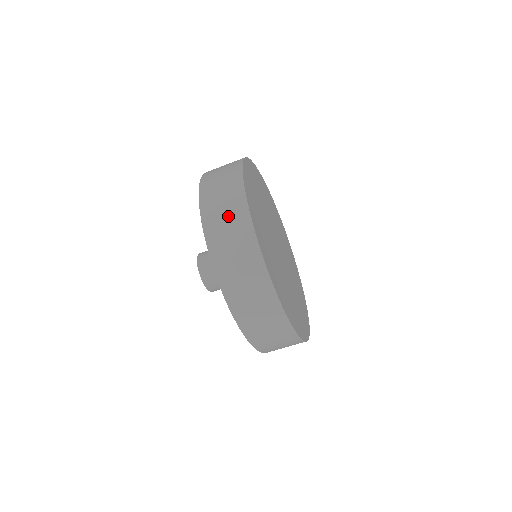
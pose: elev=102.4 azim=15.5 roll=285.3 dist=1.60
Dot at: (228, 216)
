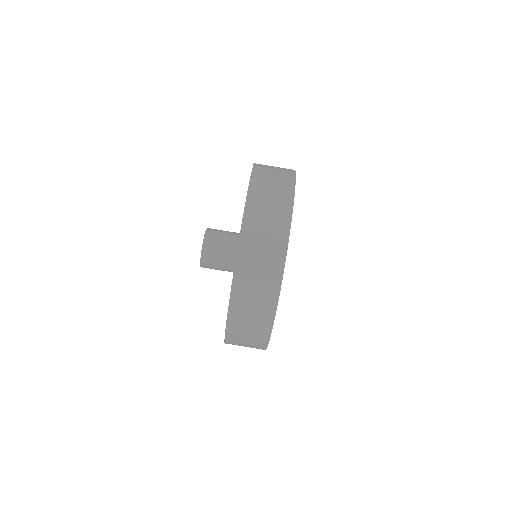
Dot at: (274, 192)
